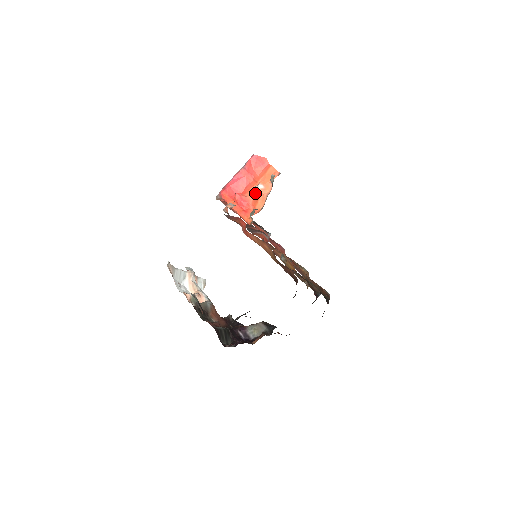
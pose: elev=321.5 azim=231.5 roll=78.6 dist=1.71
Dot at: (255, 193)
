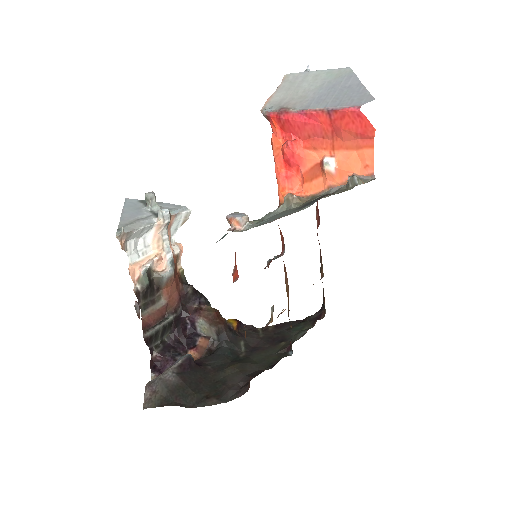
Dot at: (318, 164)
